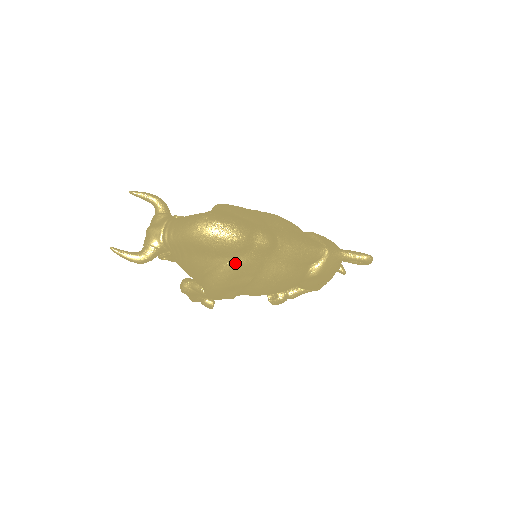
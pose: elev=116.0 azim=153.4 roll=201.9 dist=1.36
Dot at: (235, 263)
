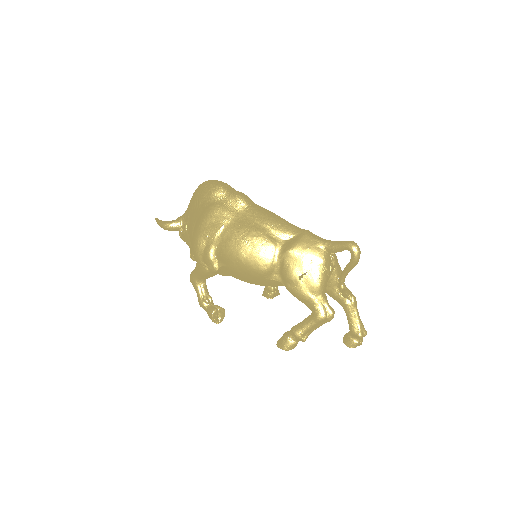
Dot at: (210, 206)
